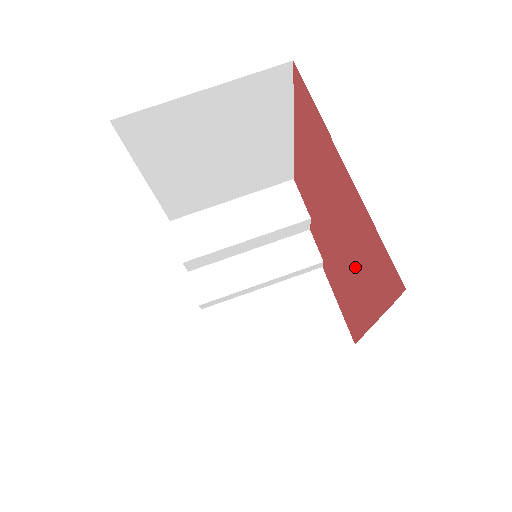
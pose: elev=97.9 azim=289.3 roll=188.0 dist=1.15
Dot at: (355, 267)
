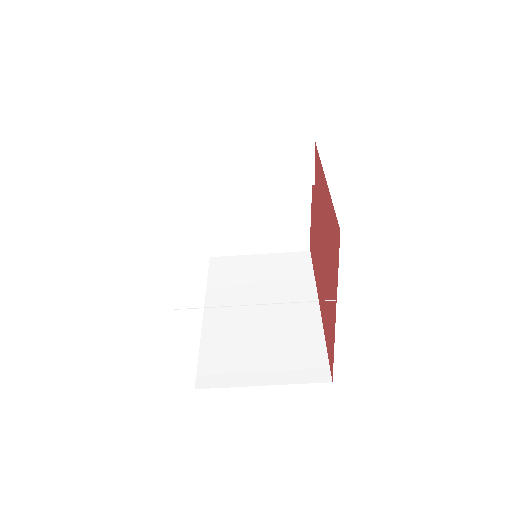
Dot at: (323, 293)
